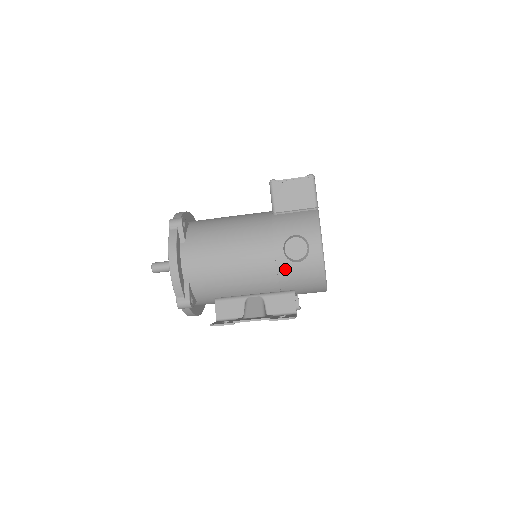
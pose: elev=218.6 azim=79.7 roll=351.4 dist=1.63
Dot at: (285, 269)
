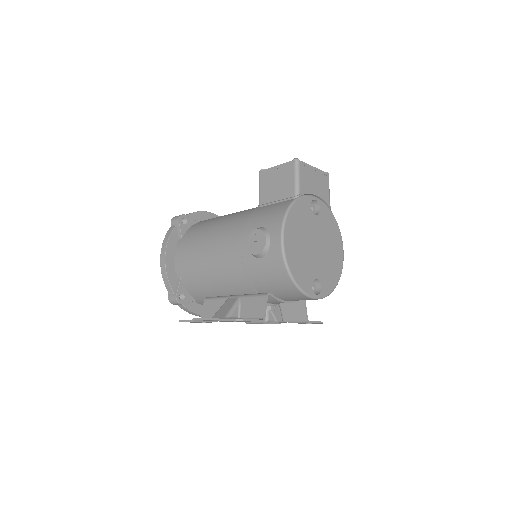
Dot at: (251, 266)
